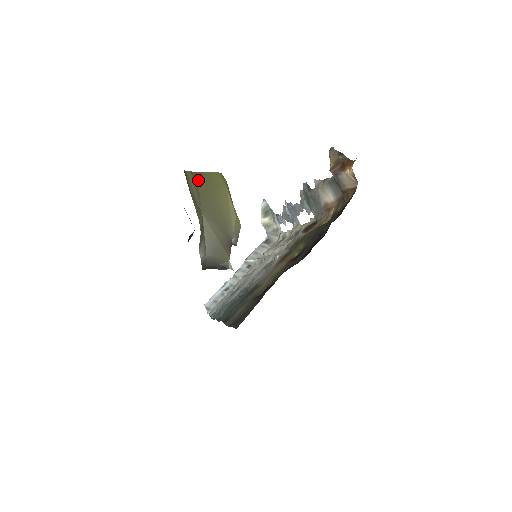
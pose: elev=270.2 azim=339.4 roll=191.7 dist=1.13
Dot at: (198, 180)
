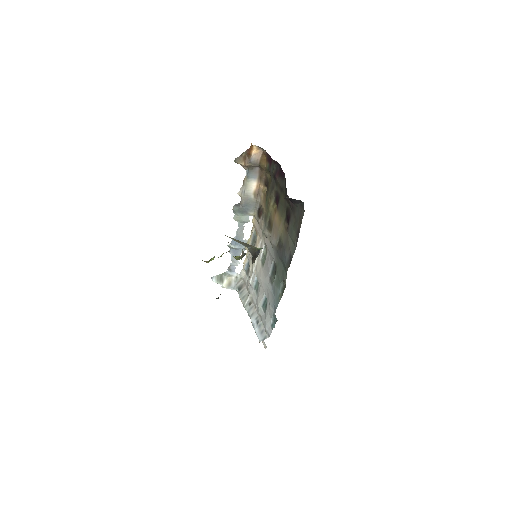
Dot at: occluded
